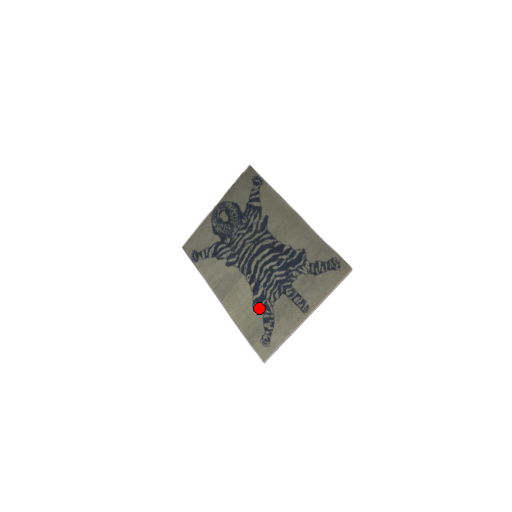
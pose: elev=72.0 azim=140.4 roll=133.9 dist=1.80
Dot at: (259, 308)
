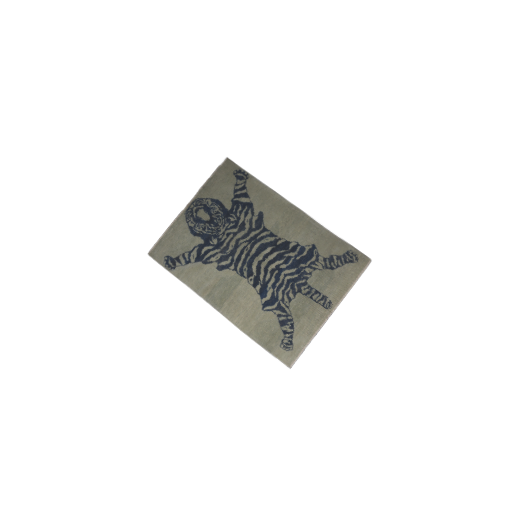
Dot at: (272, 311)
